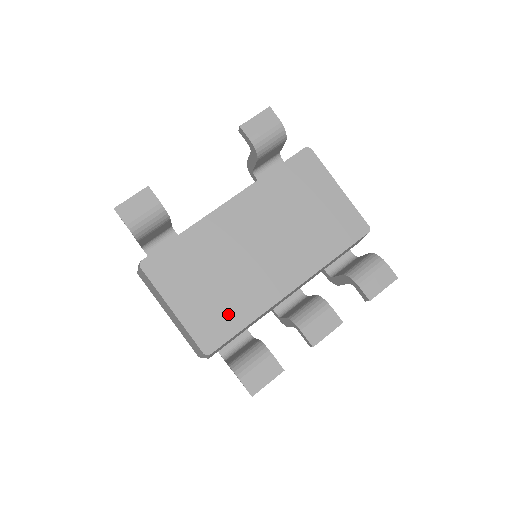
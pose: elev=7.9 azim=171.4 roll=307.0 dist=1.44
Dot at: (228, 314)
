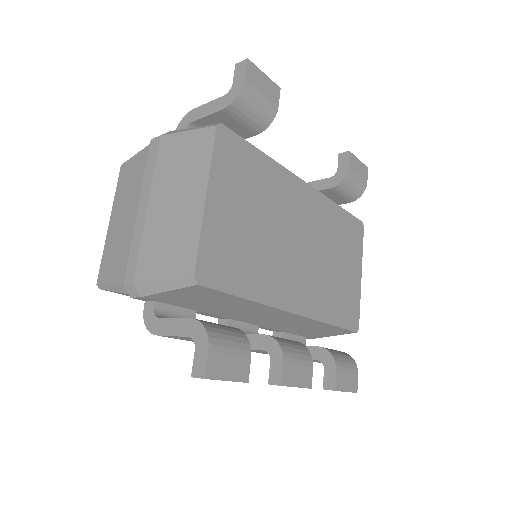
Dot at: (242, 267)
